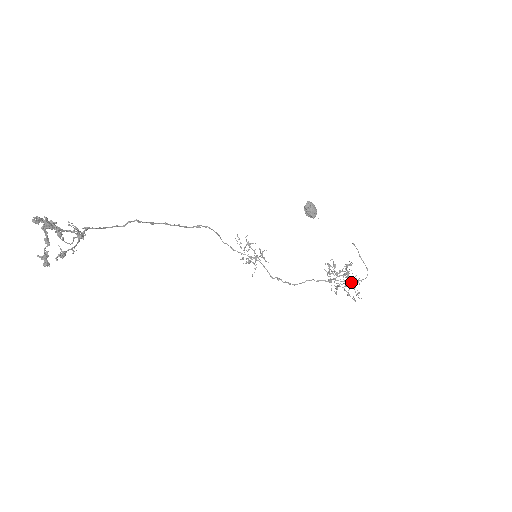
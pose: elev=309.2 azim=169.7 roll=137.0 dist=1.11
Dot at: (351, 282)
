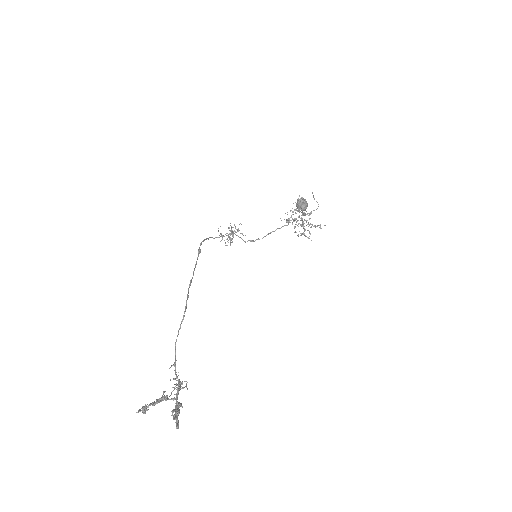
Dot at: occluded
